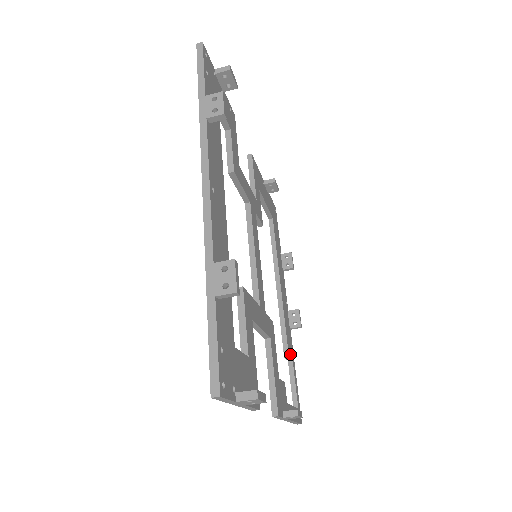
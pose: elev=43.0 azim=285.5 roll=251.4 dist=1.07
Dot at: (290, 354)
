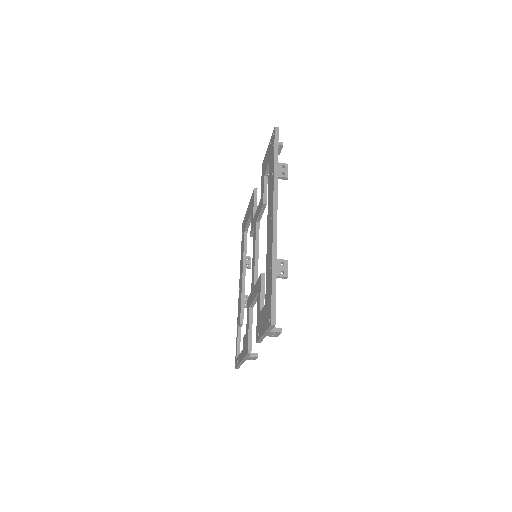
Dot at: occluded
